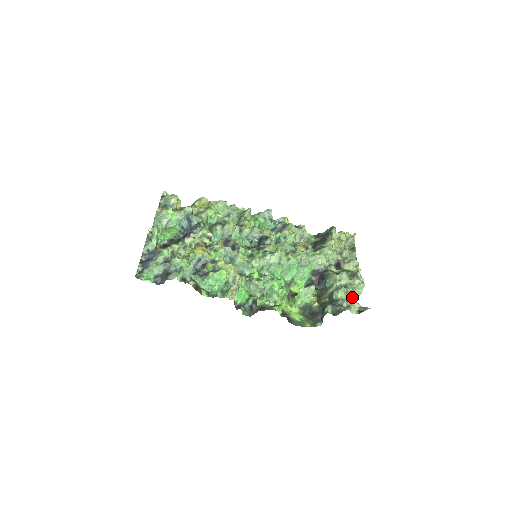
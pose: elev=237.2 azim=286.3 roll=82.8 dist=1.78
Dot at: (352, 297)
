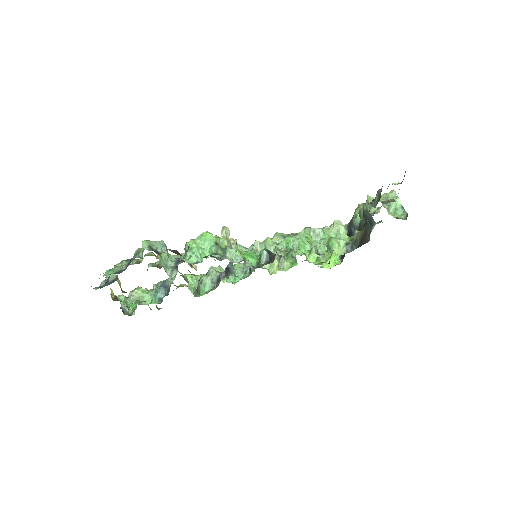
Dot at: (395, 211)
